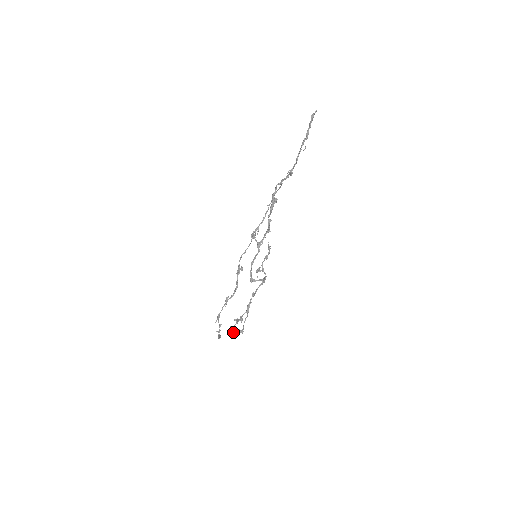
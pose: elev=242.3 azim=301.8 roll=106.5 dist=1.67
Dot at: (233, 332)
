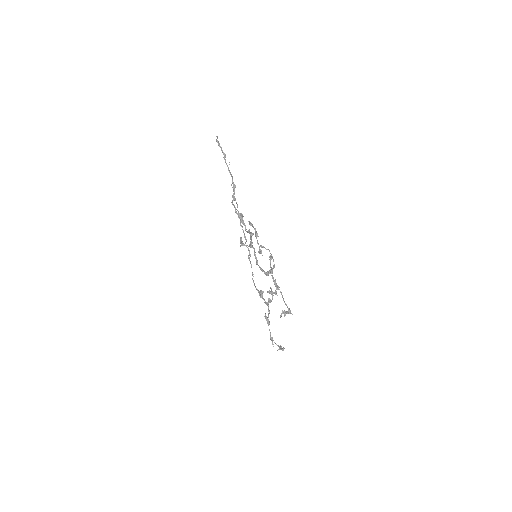
Dot at: (280, 315)
